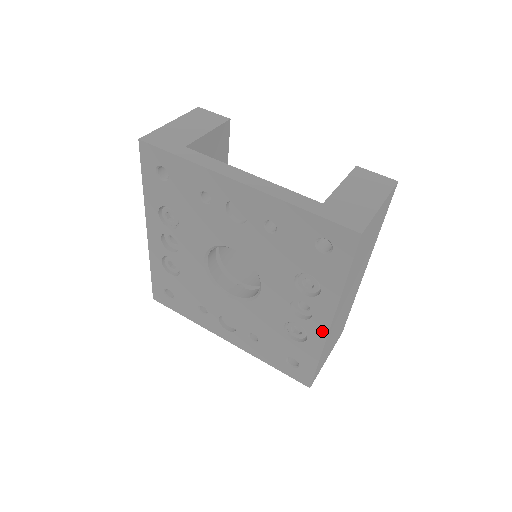
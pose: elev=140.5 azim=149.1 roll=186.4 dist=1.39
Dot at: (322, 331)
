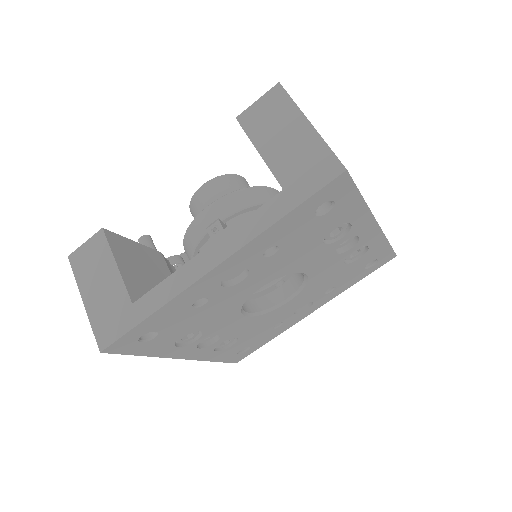
Dot at: (375, 233)
